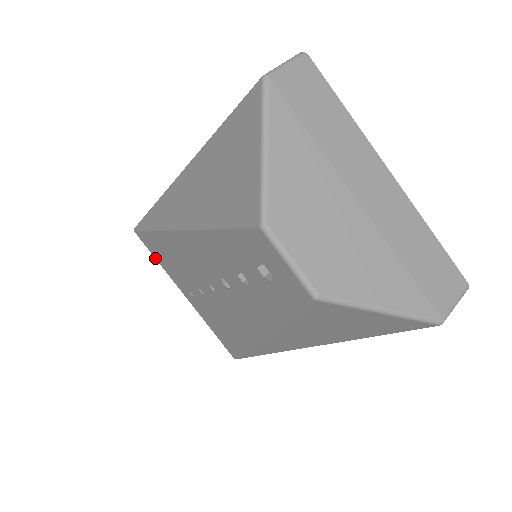
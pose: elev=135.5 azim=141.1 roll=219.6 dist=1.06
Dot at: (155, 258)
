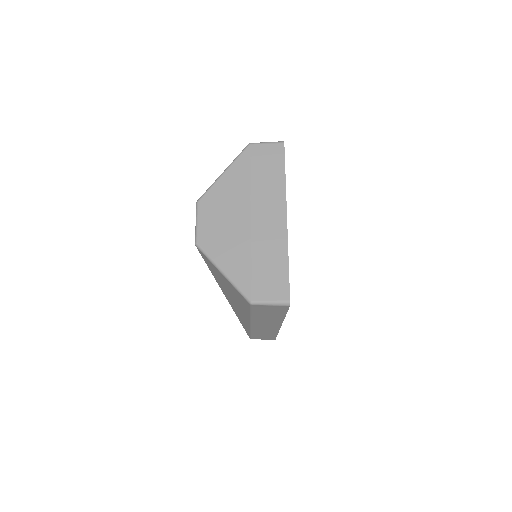
Dot at: occluded
